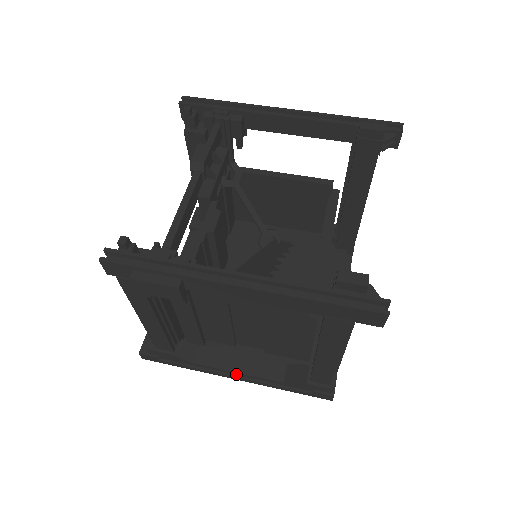
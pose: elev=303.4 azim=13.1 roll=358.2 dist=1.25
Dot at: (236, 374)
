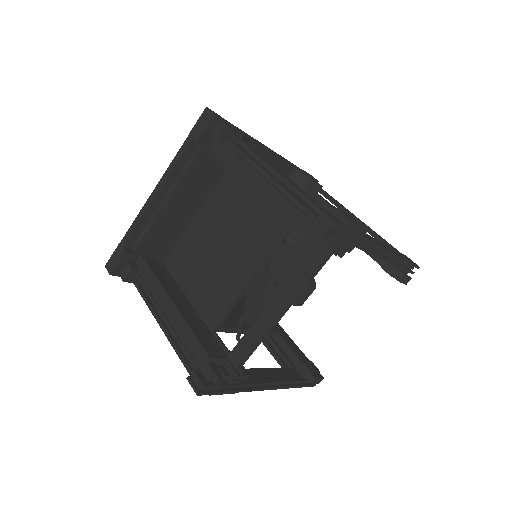
Dot at: occluded
